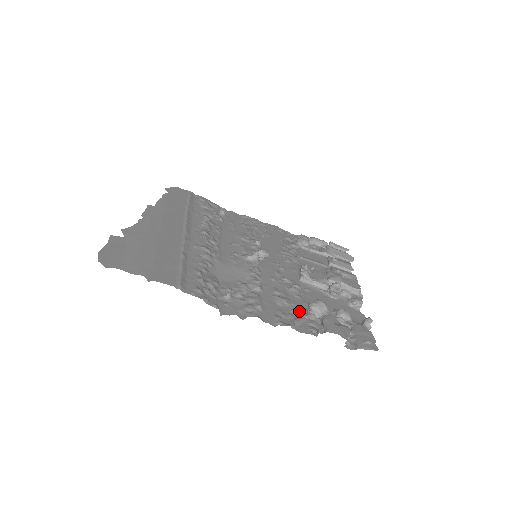
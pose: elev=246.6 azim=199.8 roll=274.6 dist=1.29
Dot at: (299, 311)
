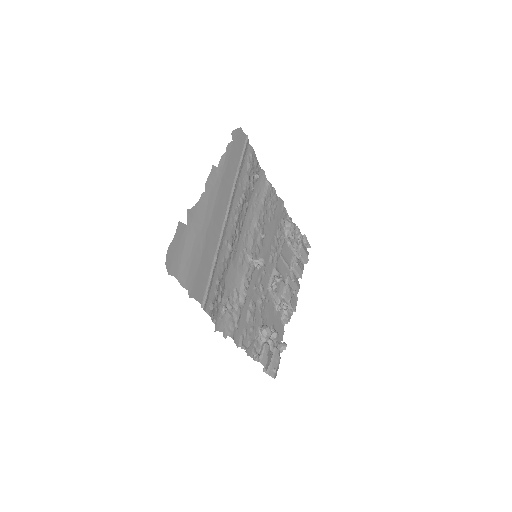
Dot at: (255, 330)
